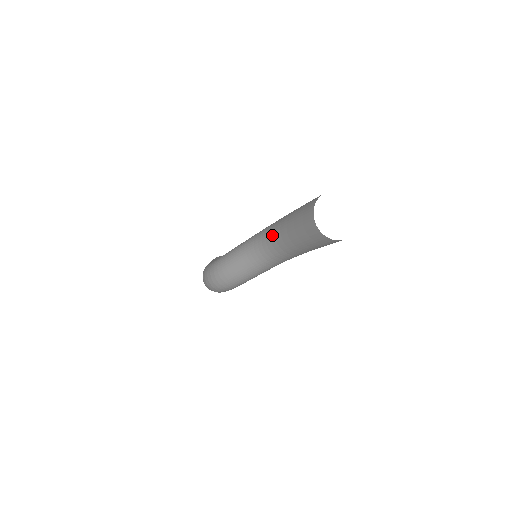
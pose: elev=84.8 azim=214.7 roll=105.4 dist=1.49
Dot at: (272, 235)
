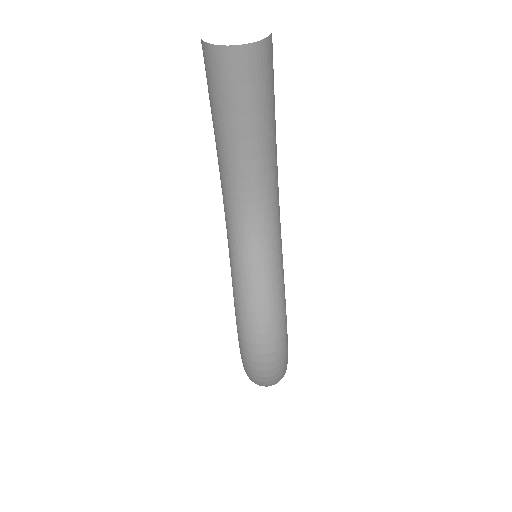
Dot at: (231, 184)
